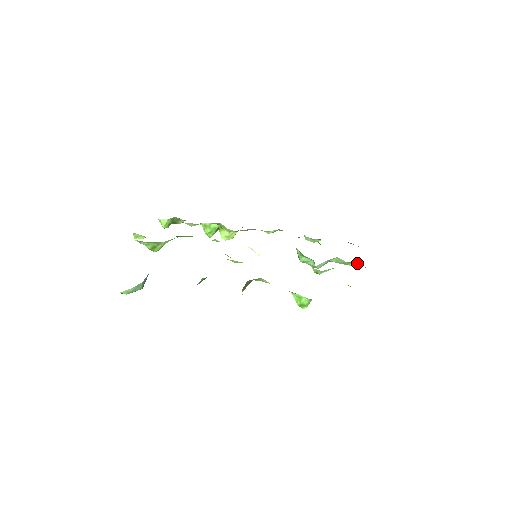
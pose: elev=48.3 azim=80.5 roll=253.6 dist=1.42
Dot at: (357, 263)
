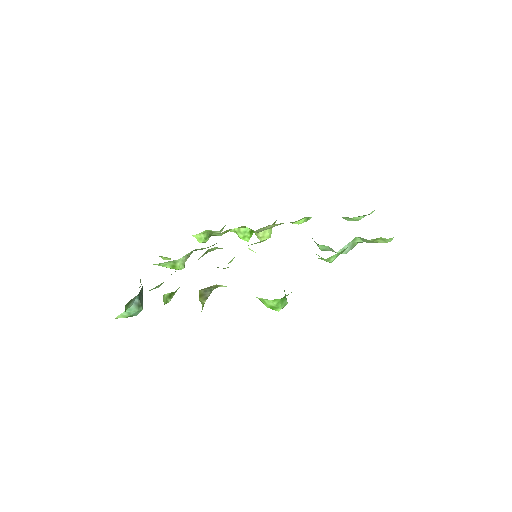
Dot at: (384, 238)
